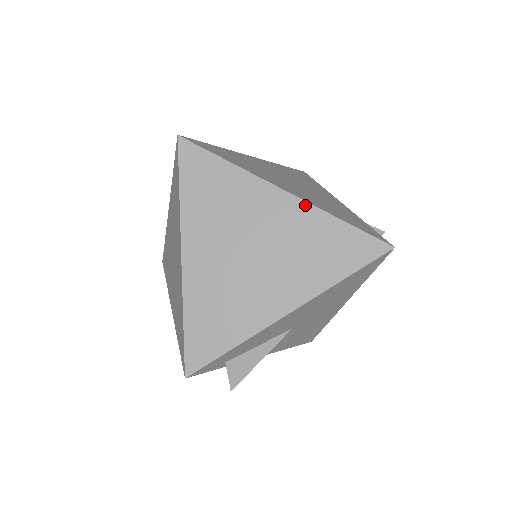
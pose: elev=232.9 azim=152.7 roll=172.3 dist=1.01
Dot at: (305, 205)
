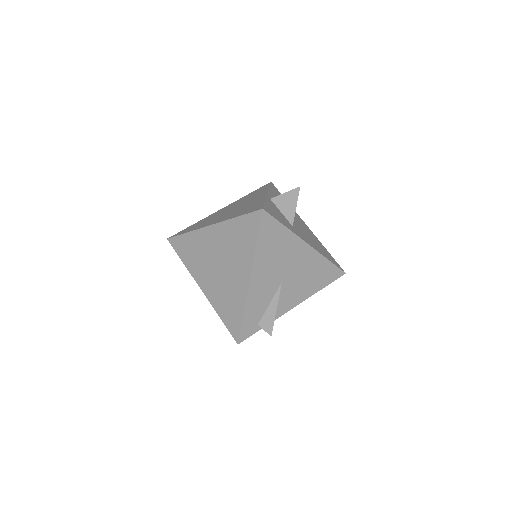
Dot at: (220, 224)
